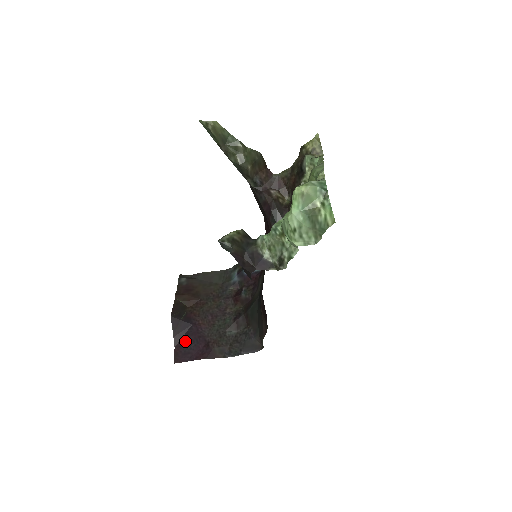
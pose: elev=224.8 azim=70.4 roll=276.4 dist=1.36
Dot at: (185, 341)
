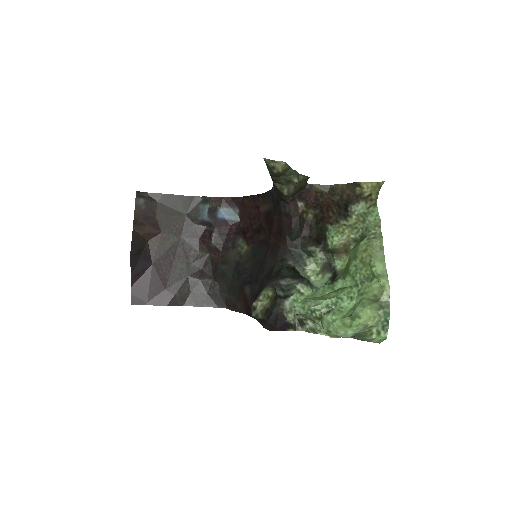
Dot at: (144, 282)
